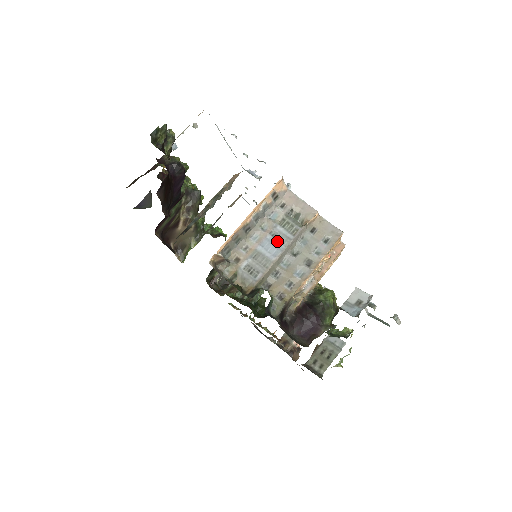
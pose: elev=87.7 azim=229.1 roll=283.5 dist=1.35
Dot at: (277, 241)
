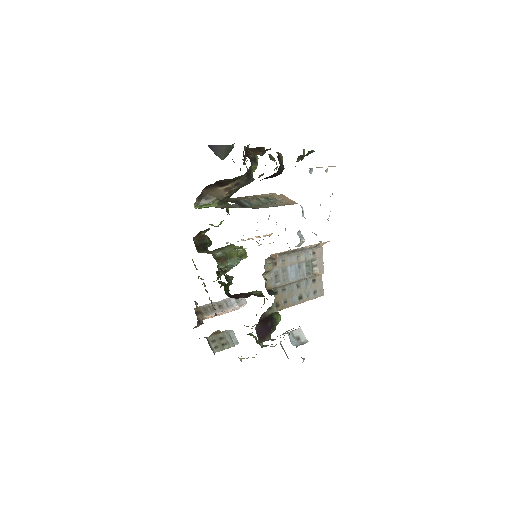
Dot at: (298, 271)
